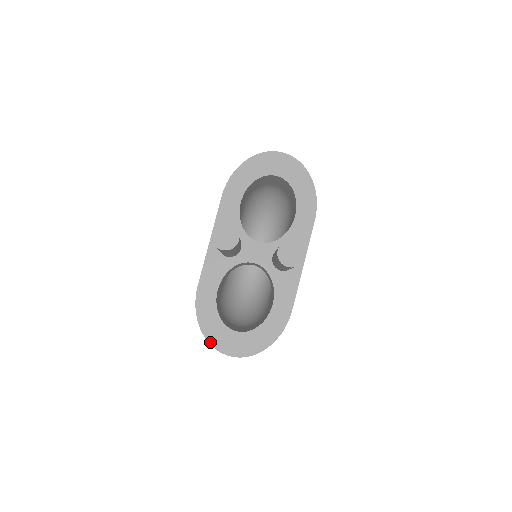
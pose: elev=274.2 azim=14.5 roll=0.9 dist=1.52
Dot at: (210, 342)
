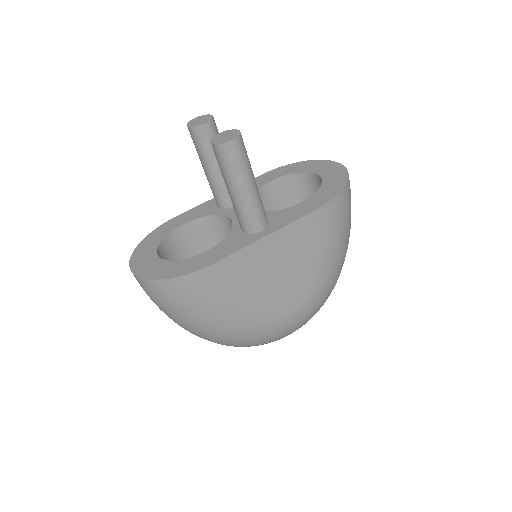
Dot at: (134, 253)
